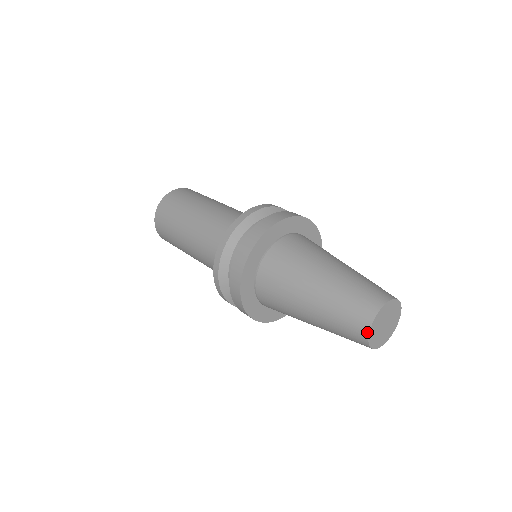
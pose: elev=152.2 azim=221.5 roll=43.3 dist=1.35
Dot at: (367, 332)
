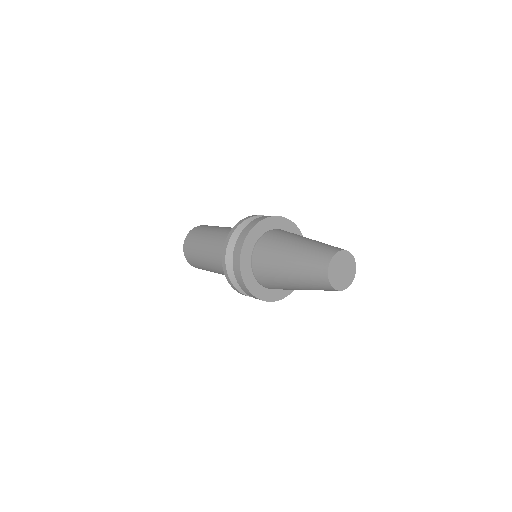
Dot at: (330, 259)
